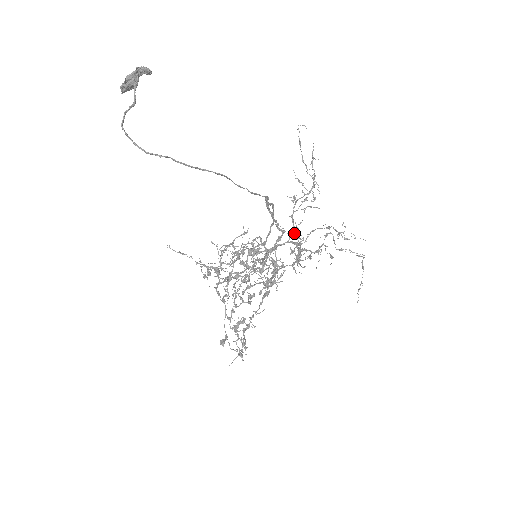
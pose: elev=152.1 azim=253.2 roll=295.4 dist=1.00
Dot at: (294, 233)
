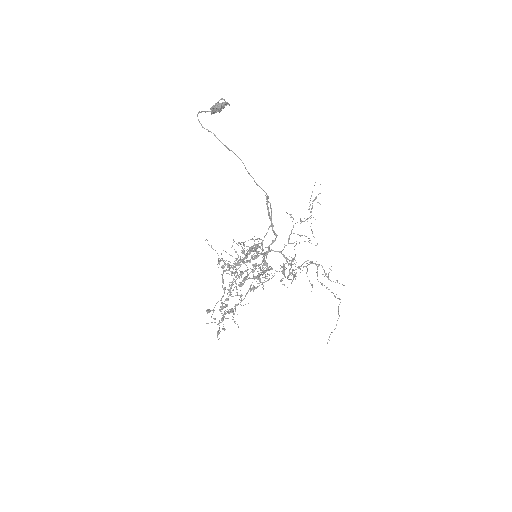
Dot at: occluded
